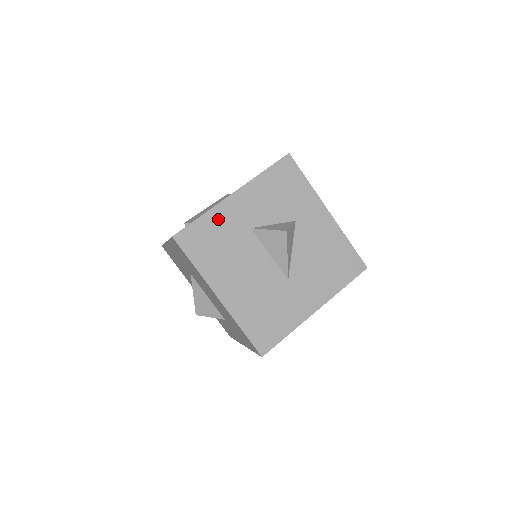
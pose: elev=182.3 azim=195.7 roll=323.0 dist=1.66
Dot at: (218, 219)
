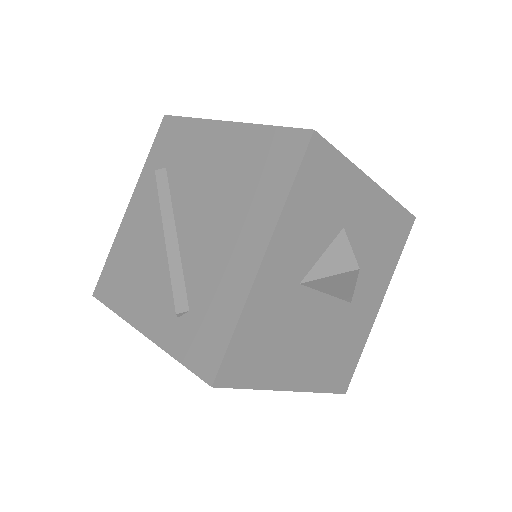
Dot at: (258, 310)
